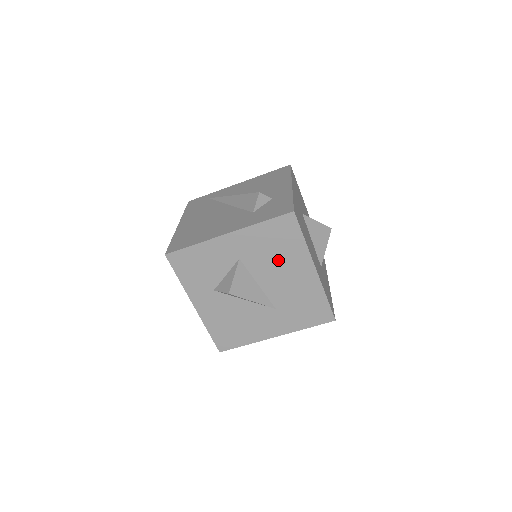
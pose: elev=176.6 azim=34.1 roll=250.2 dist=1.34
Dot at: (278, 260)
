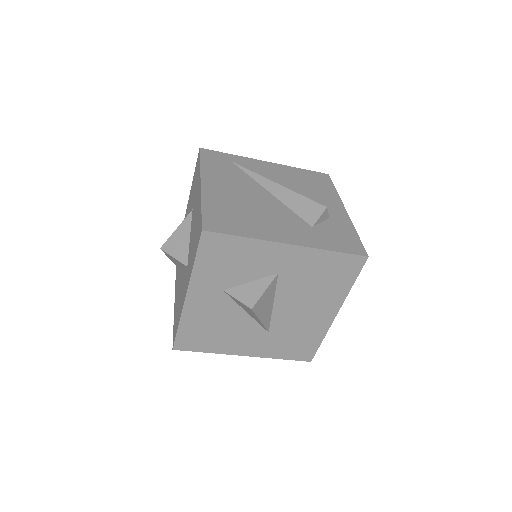
Dot at: (313, 291)
